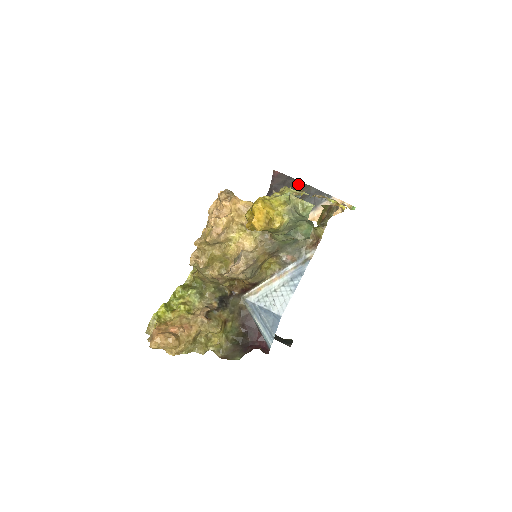
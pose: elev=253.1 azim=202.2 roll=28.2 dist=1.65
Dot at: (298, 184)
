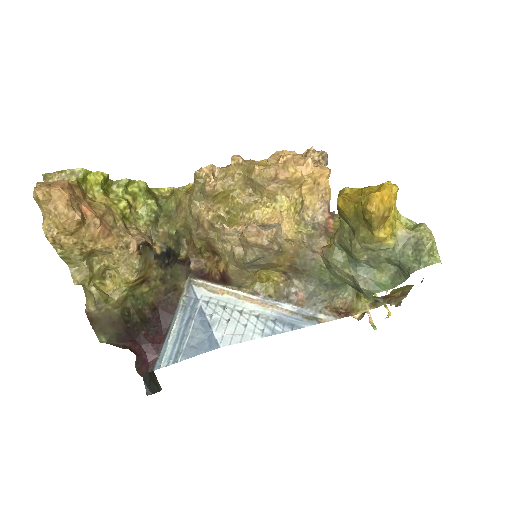
Dot at: occluded
